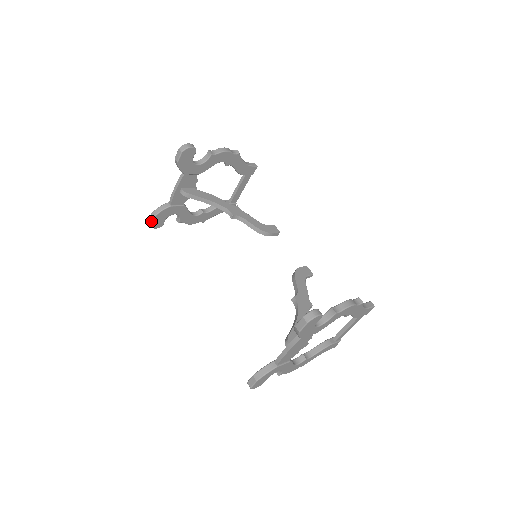
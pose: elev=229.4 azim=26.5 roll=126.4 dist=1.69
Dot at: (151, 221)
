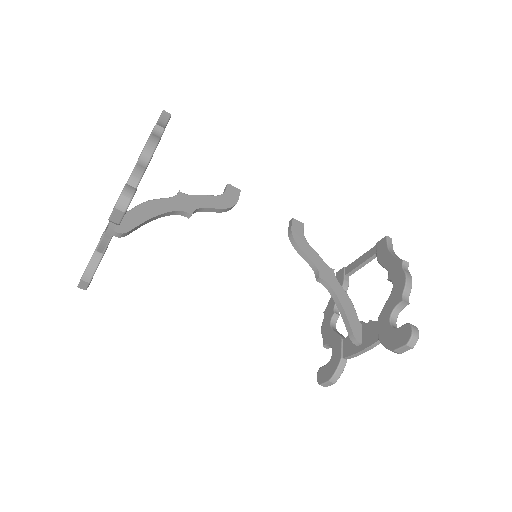
Dot at: (86, 287)
